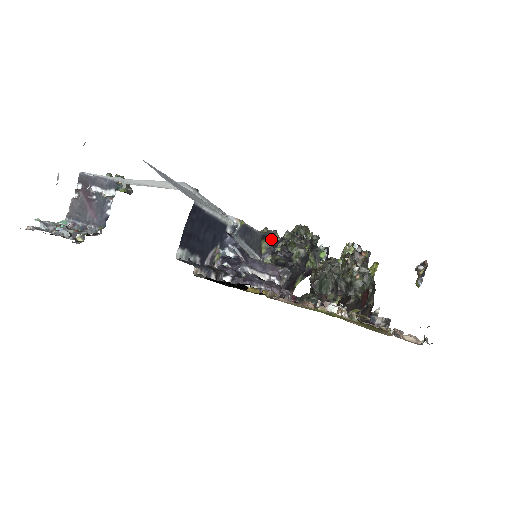
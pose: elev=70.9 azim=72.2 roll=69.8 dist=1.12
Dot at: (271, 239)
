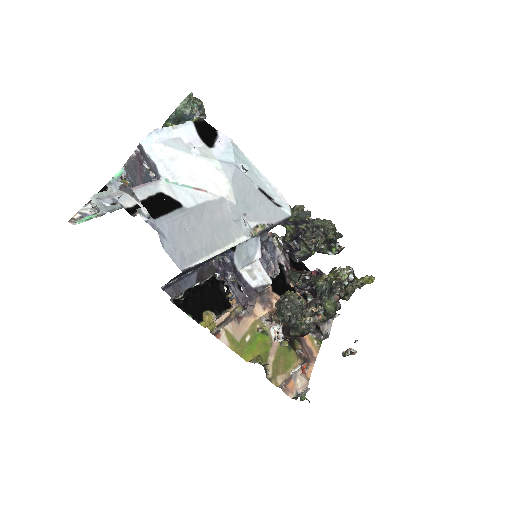
Dot at: (300, 218)
